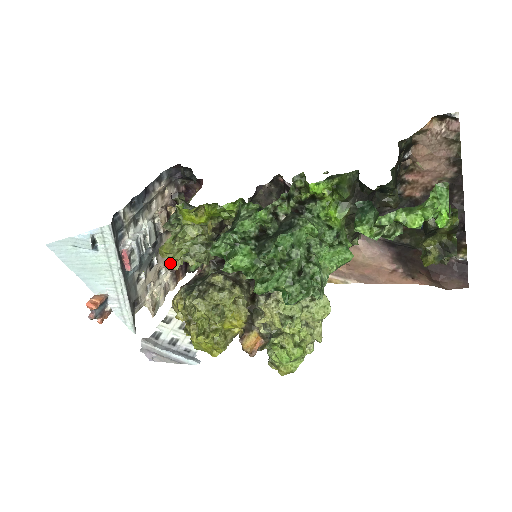
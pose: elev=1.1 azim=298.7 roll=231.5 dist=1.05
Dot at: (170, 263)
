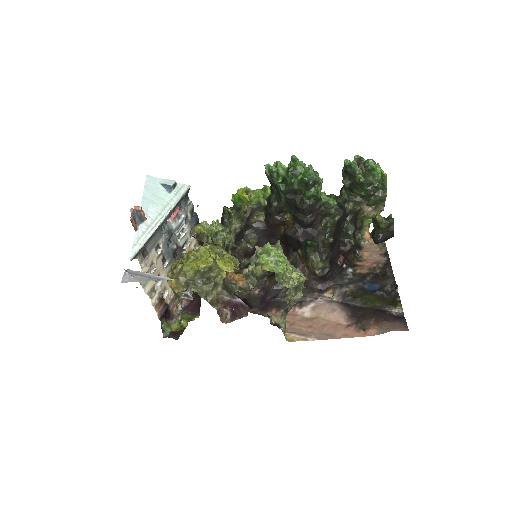
Dot at: (163, 291)
